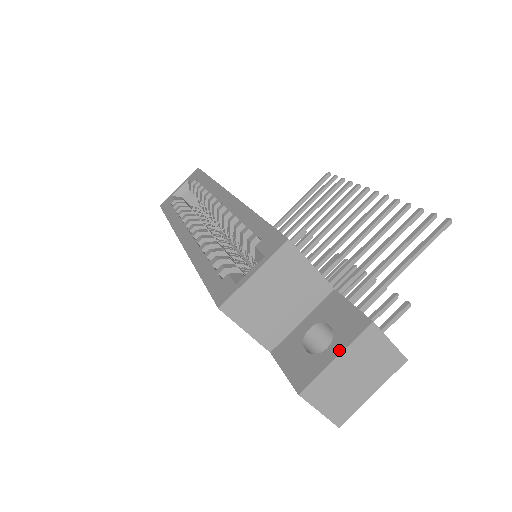
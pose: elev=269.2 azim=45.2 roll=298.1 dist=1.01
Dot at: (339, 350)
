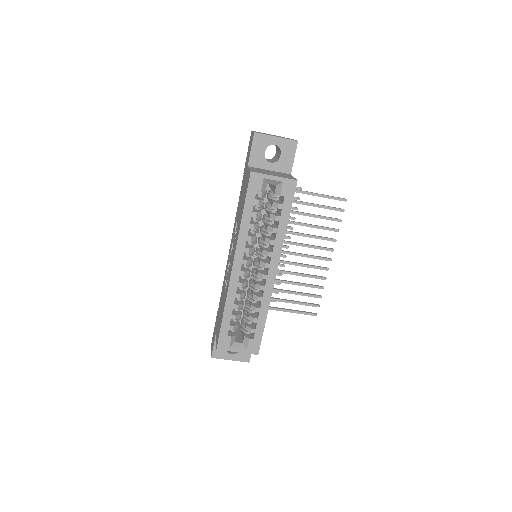
Dot at: (234, 359)
